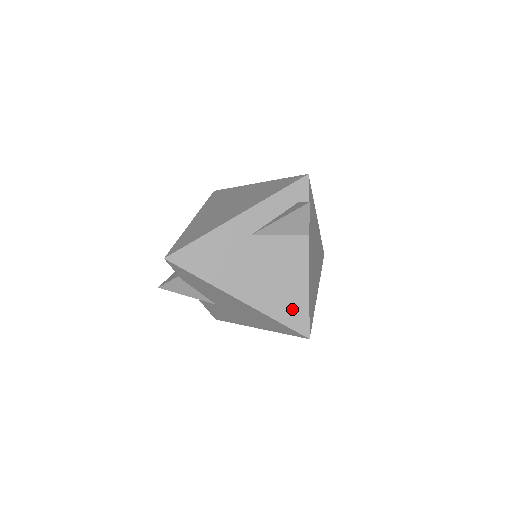
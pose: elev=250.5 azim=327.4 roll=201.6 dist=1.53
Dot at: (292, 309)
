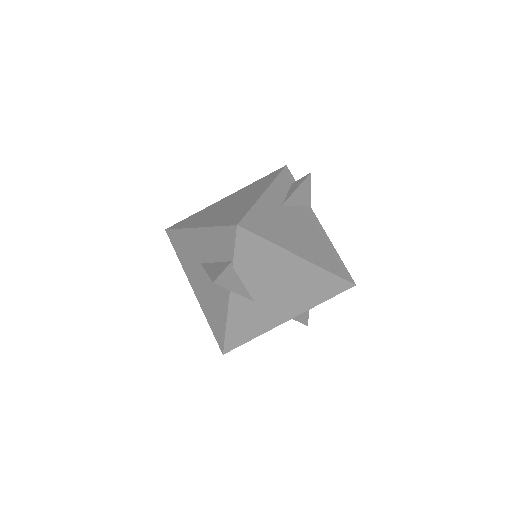
Dot at: (334, 262)
